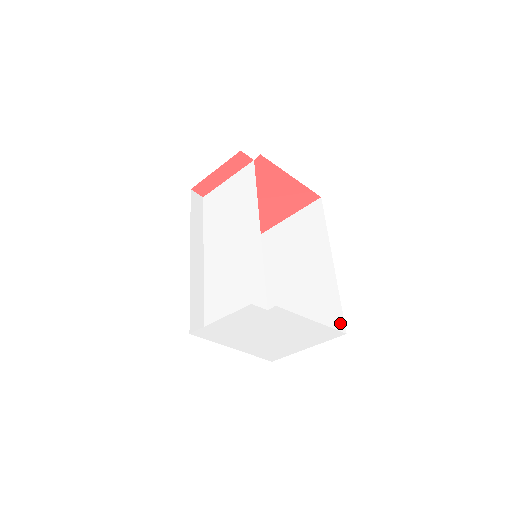
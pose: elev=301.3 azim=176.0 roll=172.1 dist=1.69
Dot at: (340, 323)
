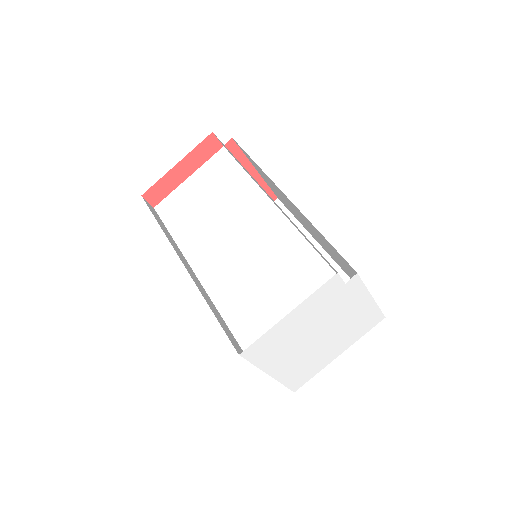
Dot at: occluded
